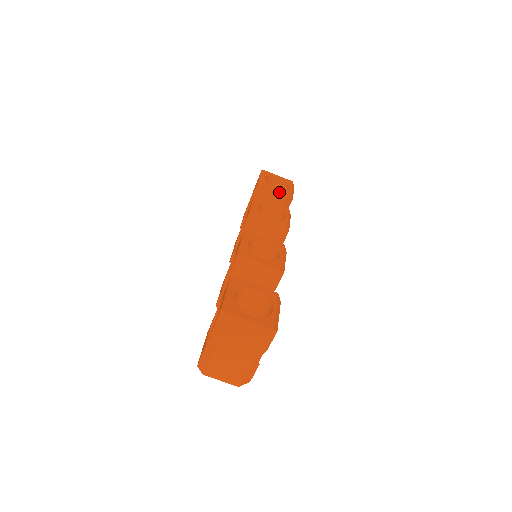
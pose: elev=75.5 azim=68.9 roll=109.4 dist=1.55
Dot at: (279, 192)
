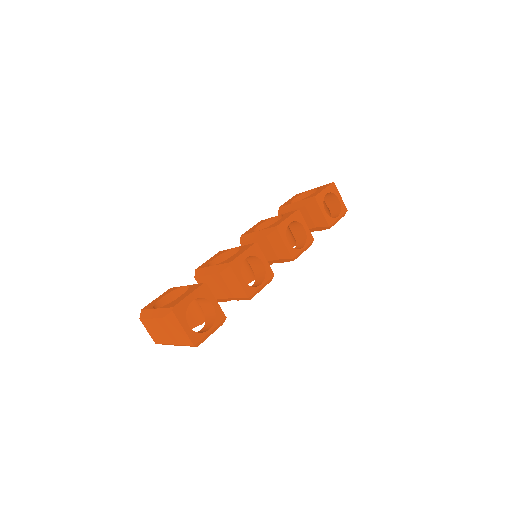
Dot at: (324, 216)
